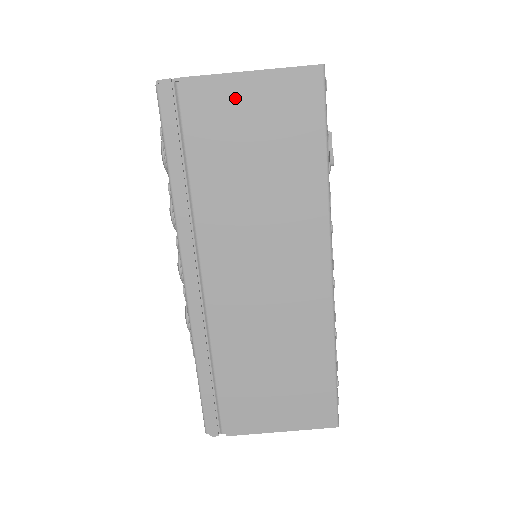
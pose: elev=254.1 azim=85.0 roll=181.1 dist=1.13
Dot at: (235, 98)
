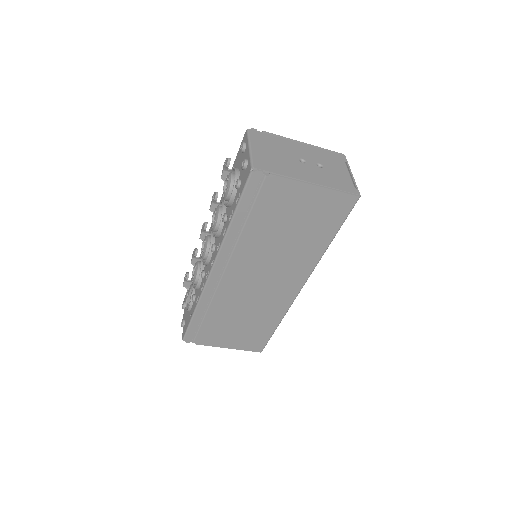
Dot at: (298, 196)
